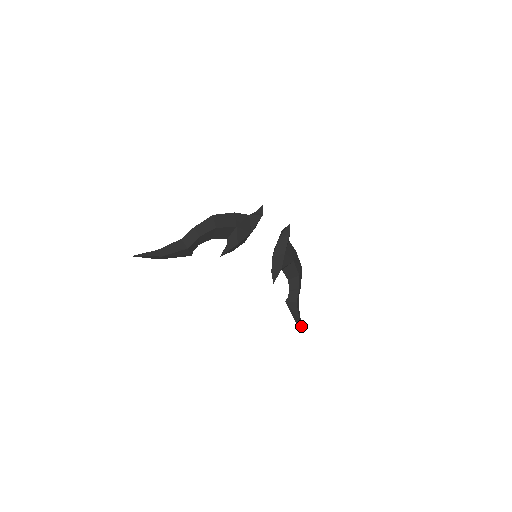
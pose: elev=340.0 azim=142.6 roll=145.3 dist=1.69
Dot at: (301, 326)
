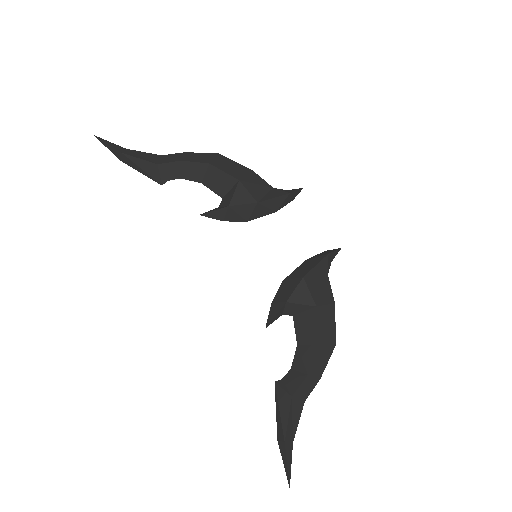
Dot at: (286, 467)
